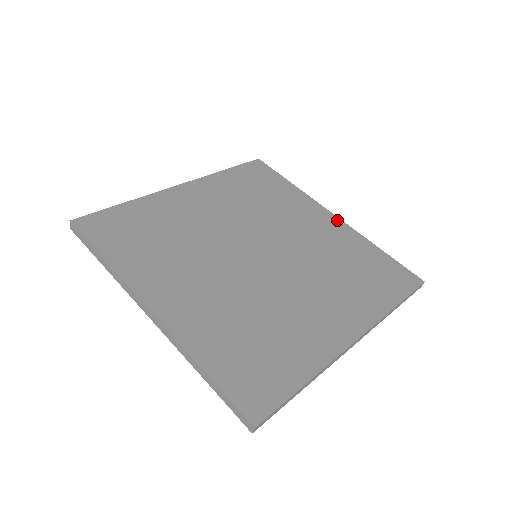
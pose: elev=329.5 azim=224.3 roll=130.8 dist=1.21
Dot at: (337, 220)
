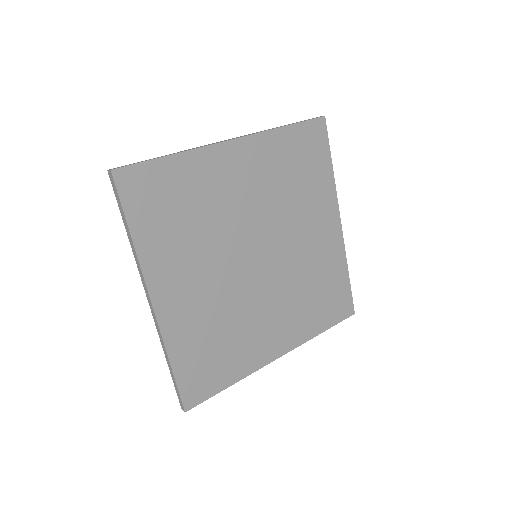
Dot at: (339, 231)
